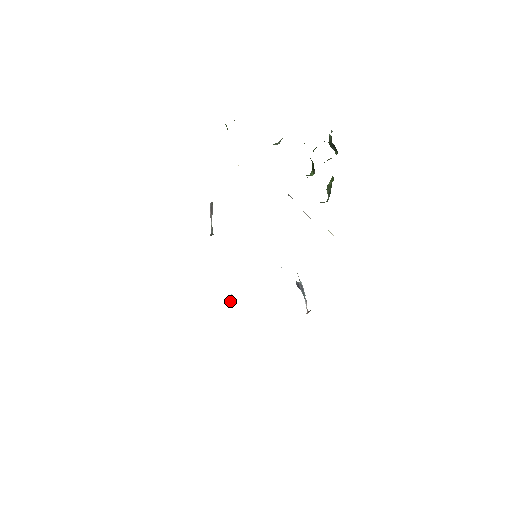
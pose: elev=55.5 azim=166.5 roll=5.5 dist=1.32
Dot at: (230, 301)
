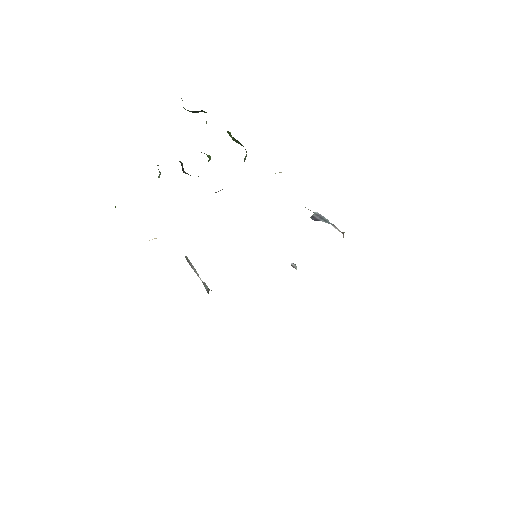
Dot at: (296, 269)
